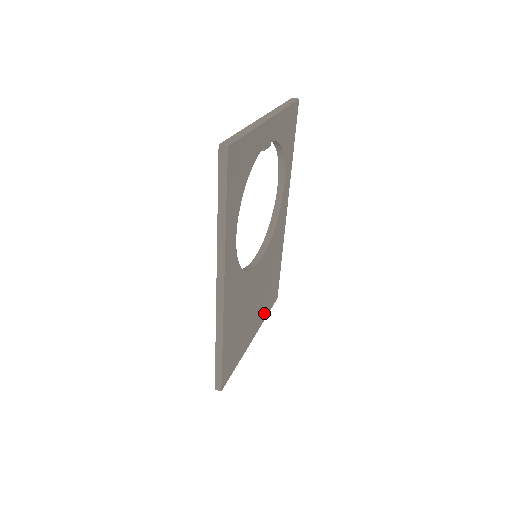
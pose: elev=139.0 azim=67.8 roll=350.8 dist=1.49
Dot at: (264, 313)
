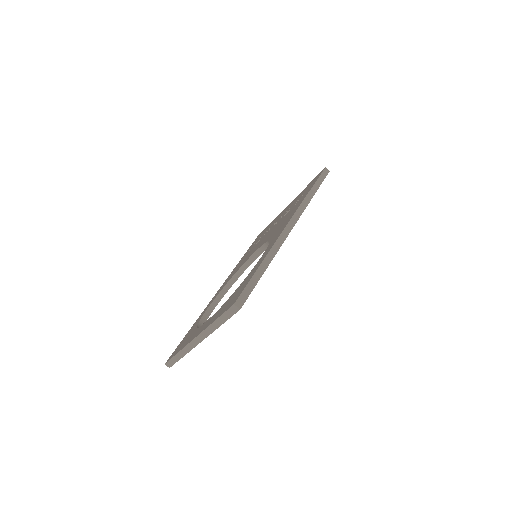
Dot at: occluded
